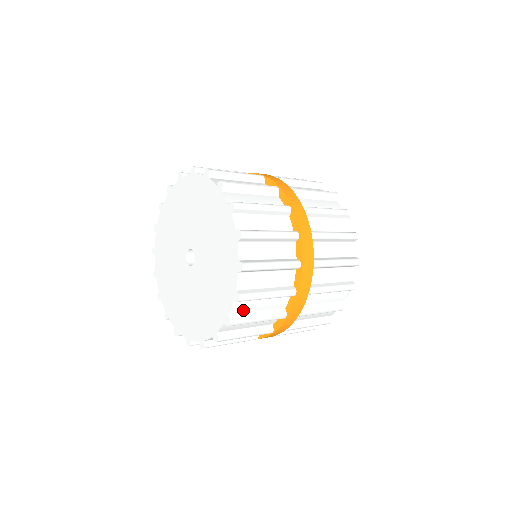
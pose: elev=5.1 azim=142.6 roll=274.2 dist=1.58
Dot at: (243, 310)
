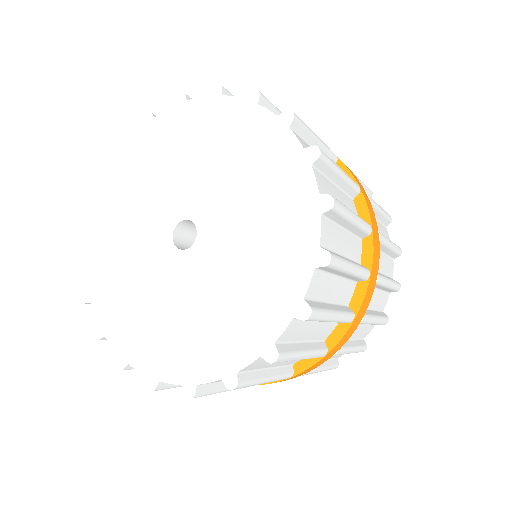
Dot at: (318, 294)
